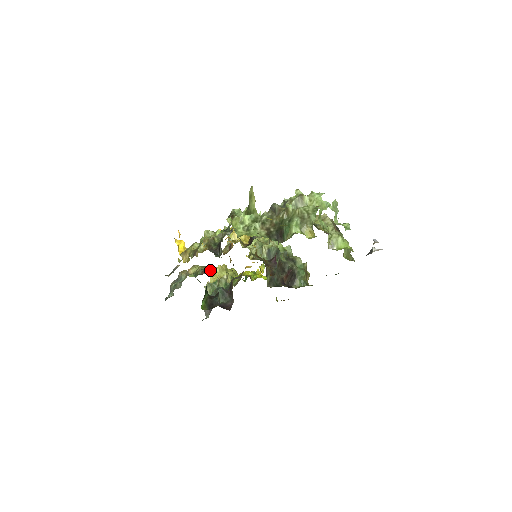
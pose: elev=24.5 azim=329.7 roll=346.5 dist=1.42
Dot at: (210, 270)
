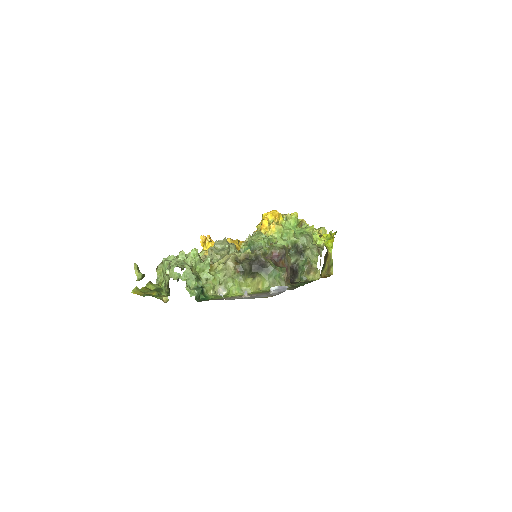
Dot at: occluded
